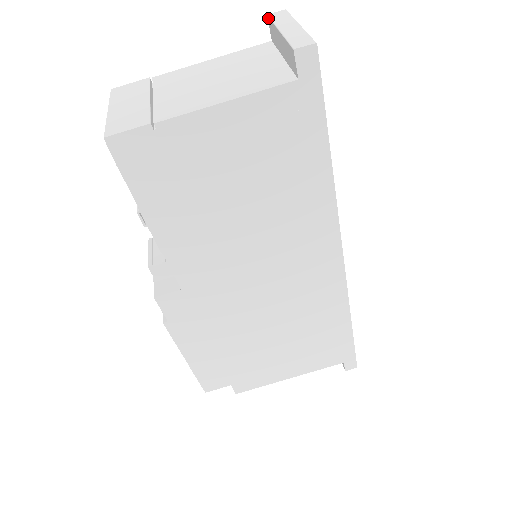
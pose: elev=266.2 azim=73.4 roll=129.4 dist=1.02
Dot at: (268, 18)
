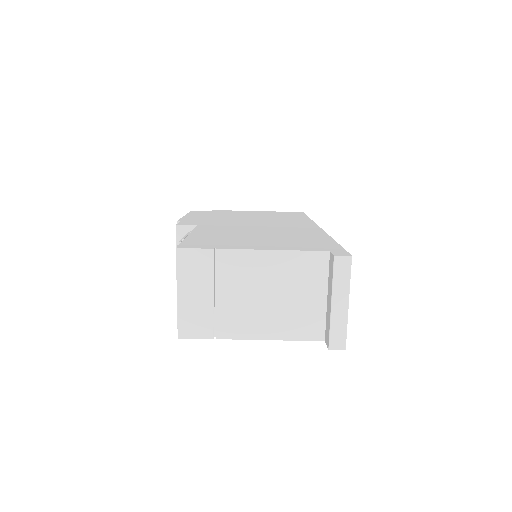
Dot at: (333, 260)
